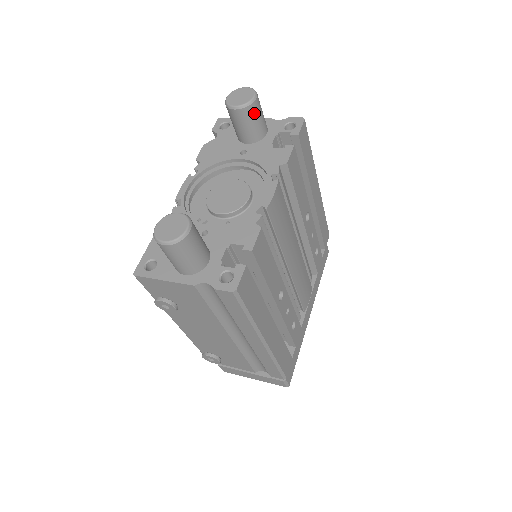
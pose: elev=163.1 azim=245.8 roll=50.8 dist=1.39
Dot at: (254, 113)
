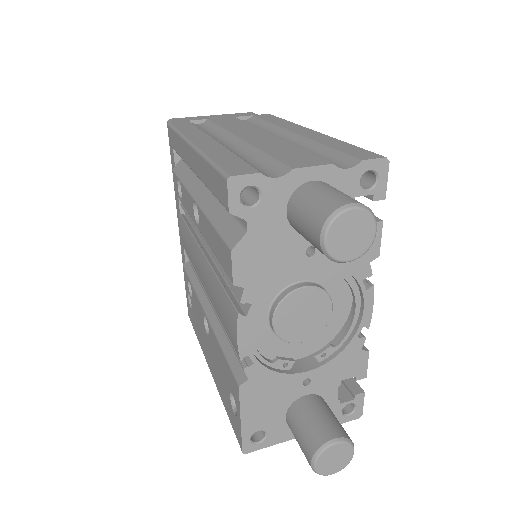
Dot at: occluded
